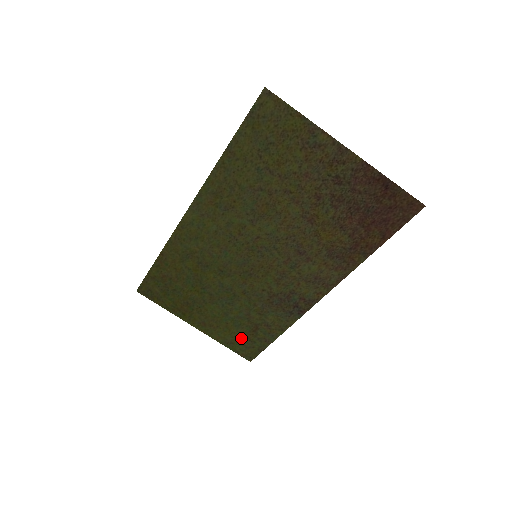
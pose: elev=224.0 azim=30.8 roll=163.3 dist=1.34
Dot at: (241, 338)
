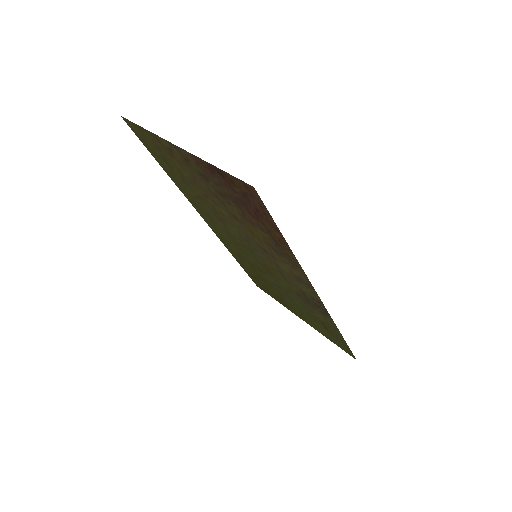
Dot at: (329, 334)
